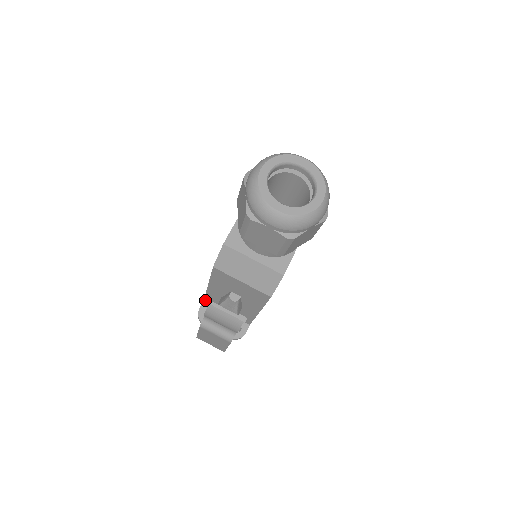
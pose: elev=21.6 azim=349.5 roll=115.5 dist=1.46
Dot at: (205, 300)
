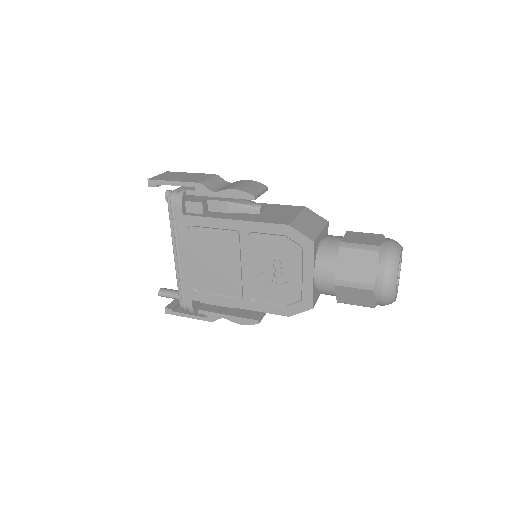
Dot at: (196, 300)
